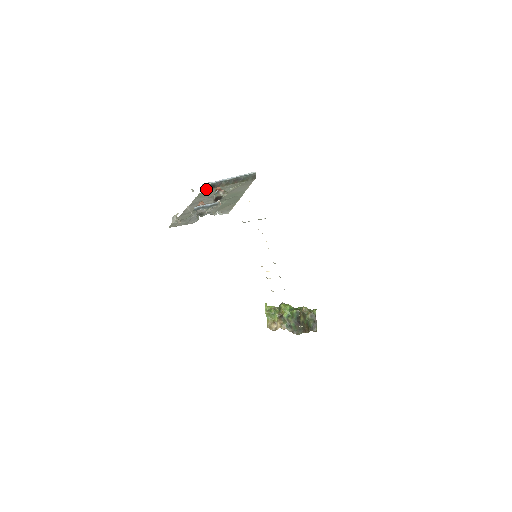
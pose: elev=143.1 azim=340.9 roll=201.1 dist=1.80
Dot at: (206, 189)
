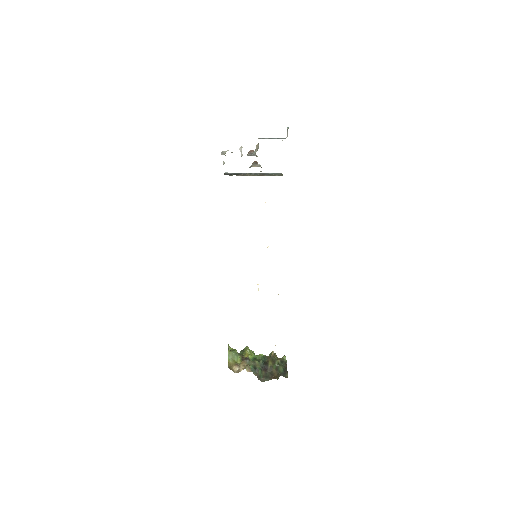
Dot at: (229, 175)
